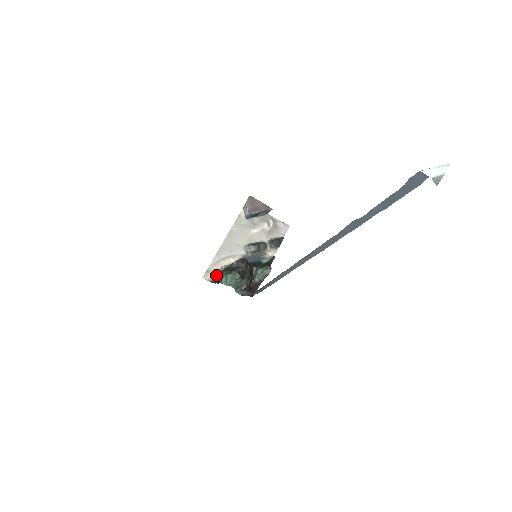
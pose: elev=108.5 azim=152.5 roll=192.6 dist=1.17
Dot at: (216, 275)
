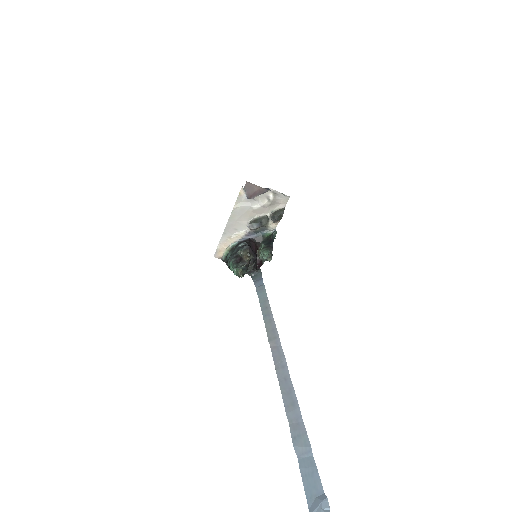
Dot at: (225, 254)
